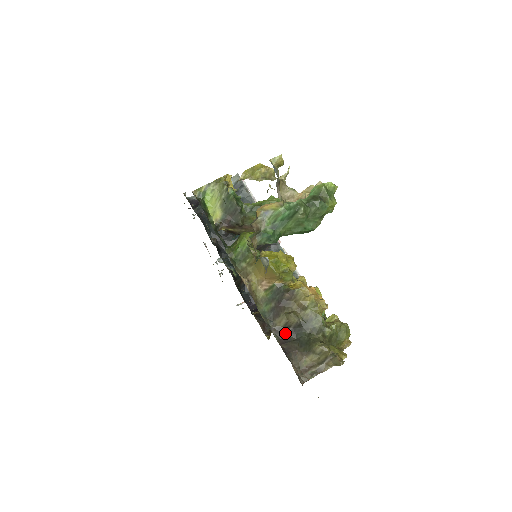
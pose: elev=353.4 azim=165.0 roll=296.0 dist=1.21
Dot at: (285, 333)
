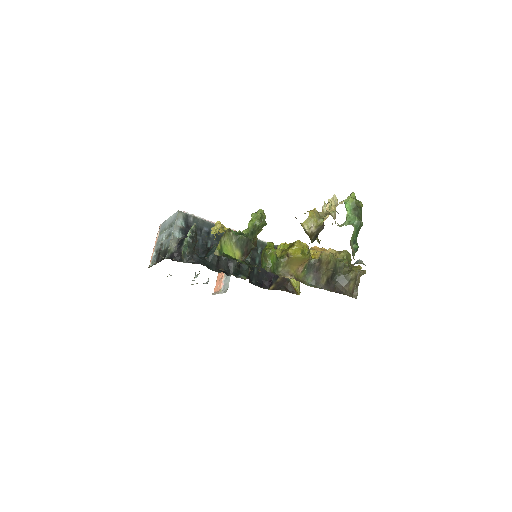
Dot at: (329, 284)
